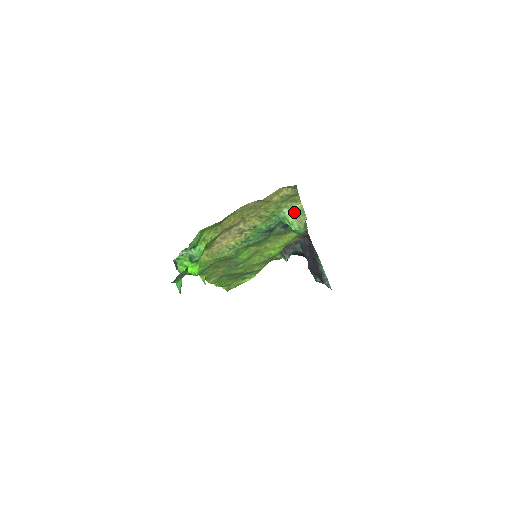
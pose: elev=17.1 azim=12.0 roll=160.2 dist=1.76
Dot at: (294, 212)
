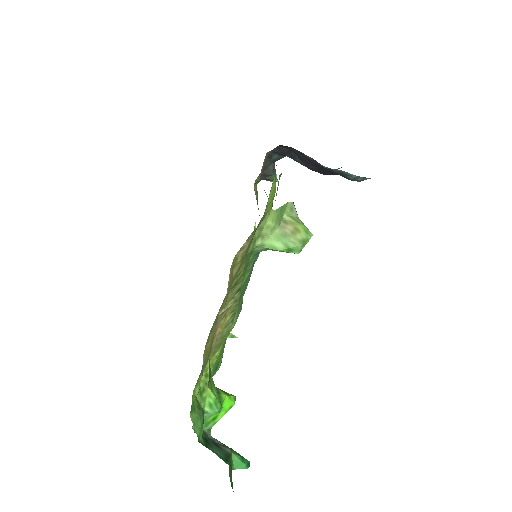
Dot at: (273, 230)
